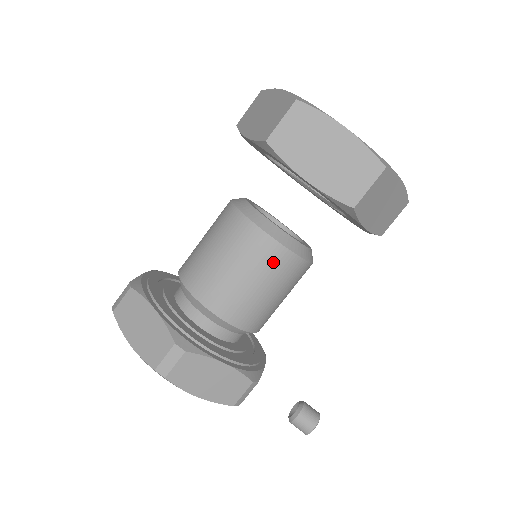
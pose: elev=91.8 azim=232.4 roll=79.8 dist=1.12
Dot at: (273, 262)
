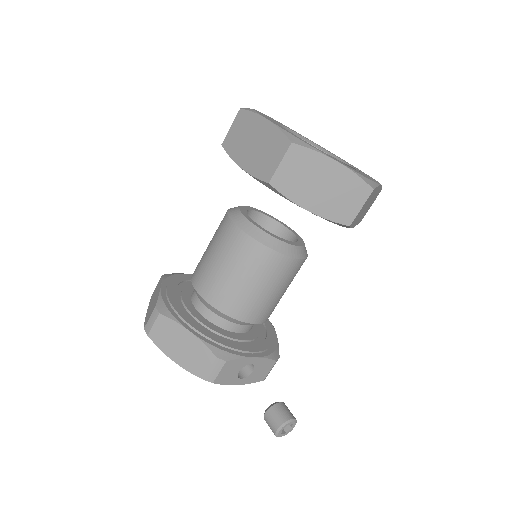
Dot at: (238, 247)
